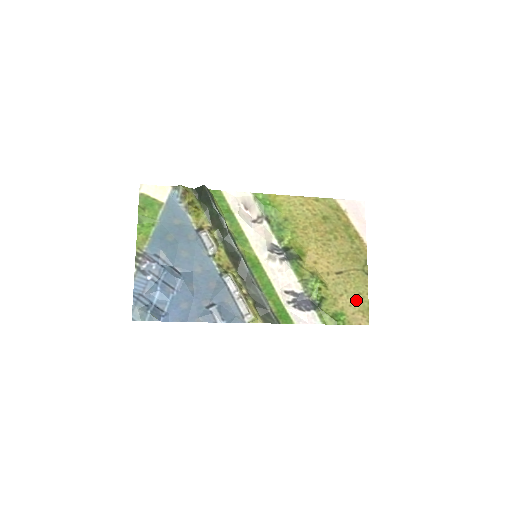
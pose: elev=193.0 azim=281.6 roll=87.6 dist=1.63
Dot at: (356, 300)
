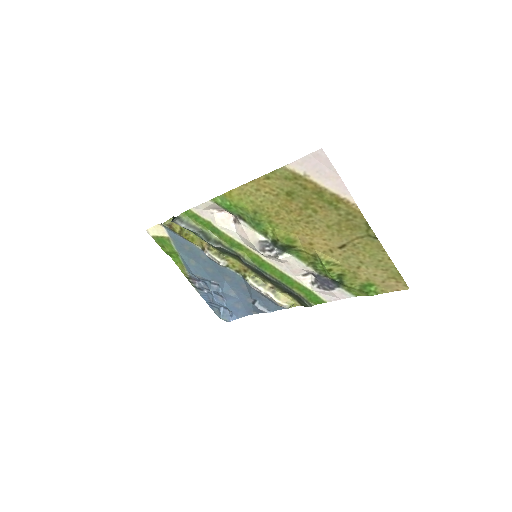
Dot at: (379, 268)
